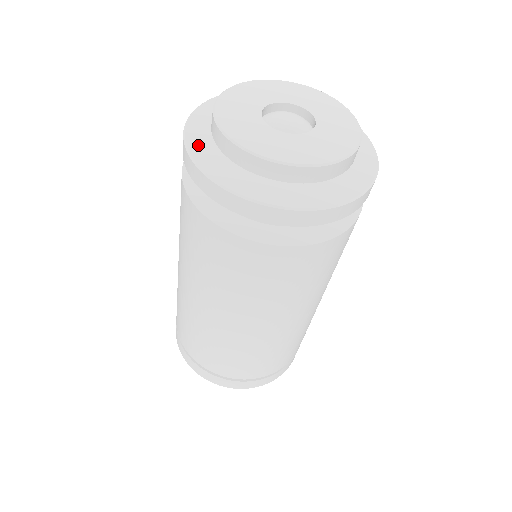
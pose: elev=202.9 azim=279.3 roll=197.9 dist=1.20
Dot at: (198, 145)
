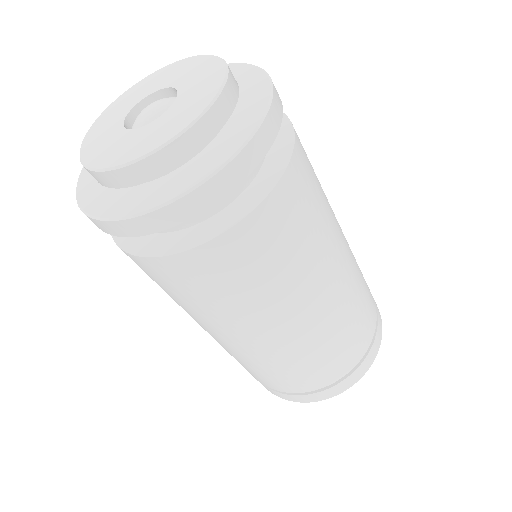
Dot at: (86, 179)
